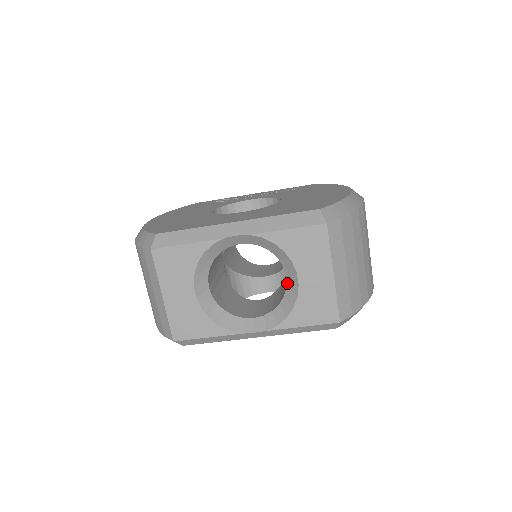
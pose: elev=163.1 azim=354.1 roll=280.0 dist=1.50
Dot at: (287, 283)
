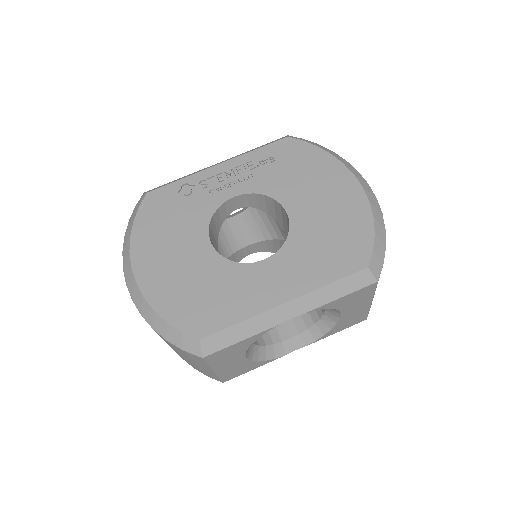
Dot at: (325, 313)
